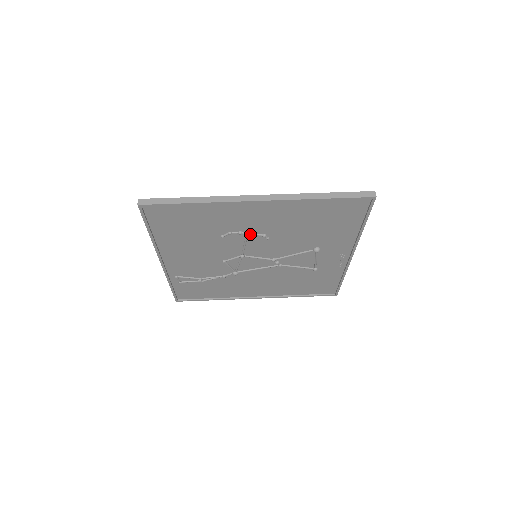
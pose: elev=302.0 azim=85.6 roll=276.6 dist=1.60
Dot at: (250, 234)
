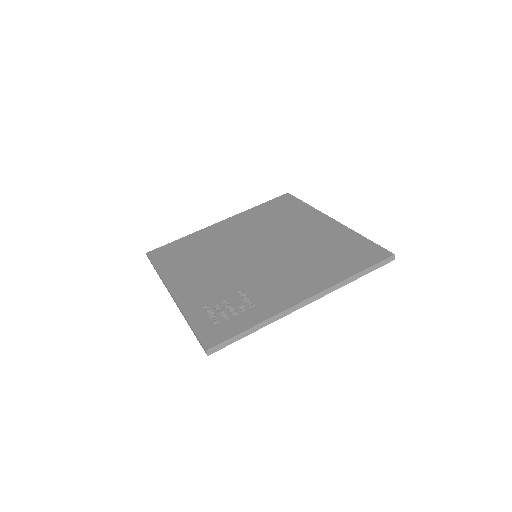
Dot at: occluded
